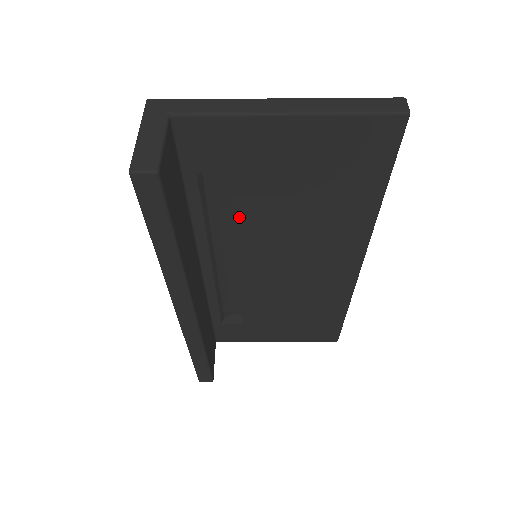
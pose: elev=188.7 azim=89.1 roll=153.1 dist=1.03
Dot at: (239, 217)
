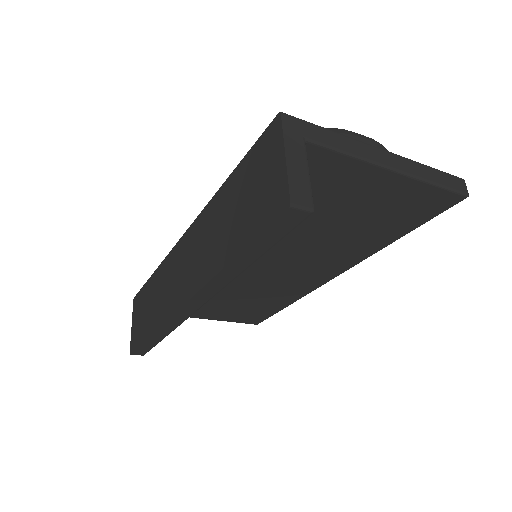
Dot at: occluded
